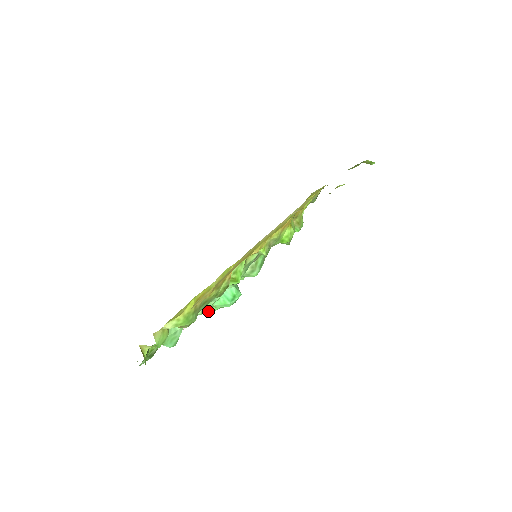
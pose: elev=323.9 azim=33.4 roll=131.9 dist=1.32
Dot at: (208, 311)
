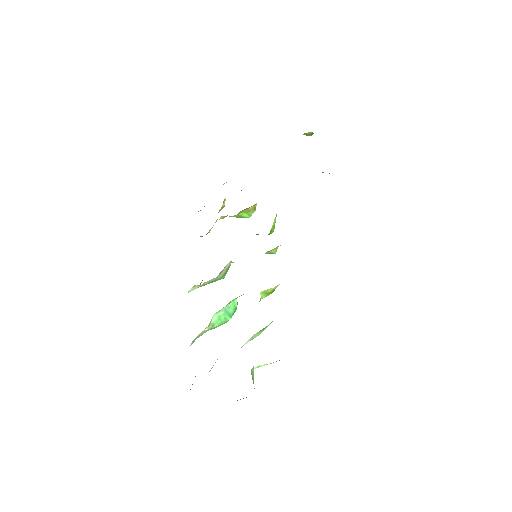
Dot at: (199, 336)
